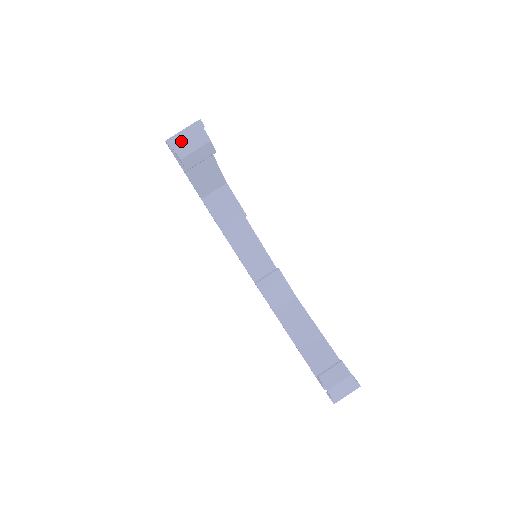
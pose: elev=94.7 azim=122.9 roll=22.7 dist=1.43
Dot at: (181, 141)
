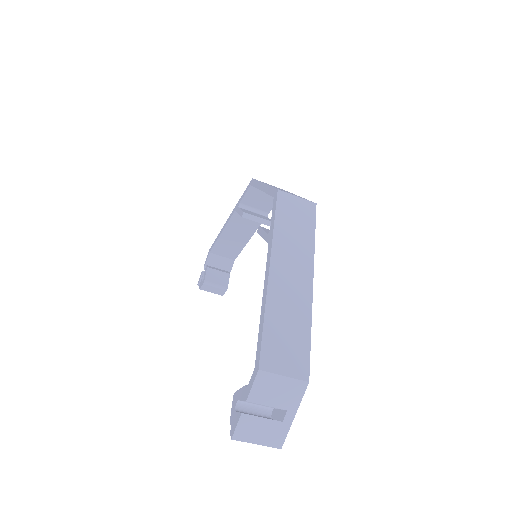
Dot at: occluded
